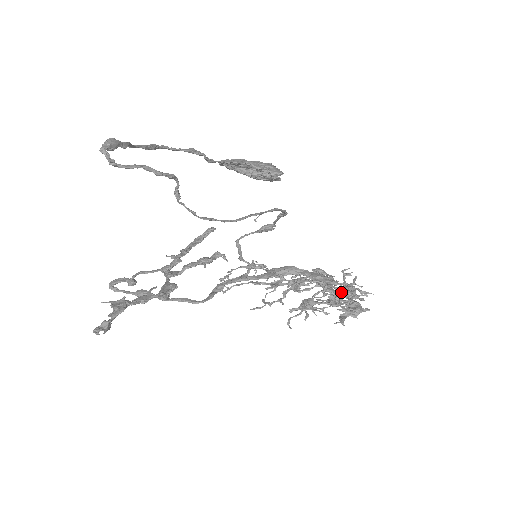
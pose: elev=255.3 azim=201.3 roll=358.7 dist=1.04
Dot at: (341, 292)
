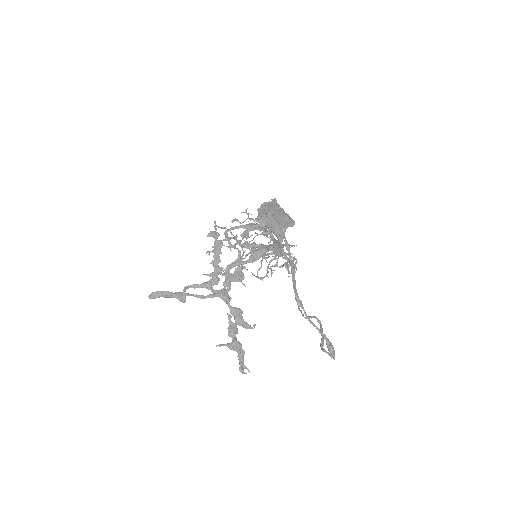
Dot at: (287, 254)
